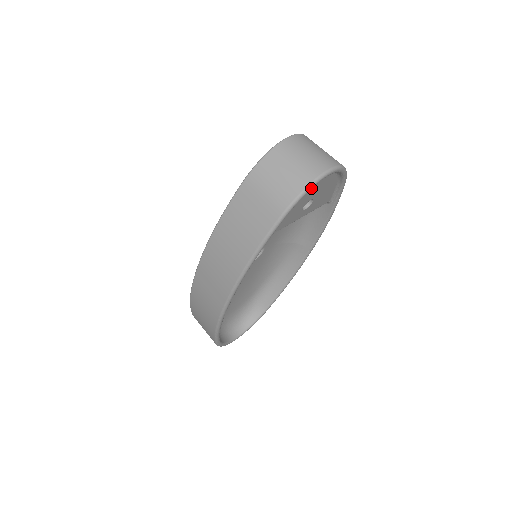
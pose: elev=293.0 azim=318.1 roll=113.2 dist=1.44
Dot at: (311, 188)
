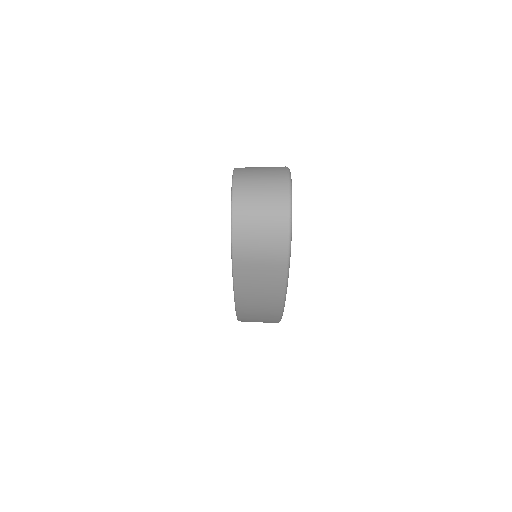
Dot at: (291, 227)
